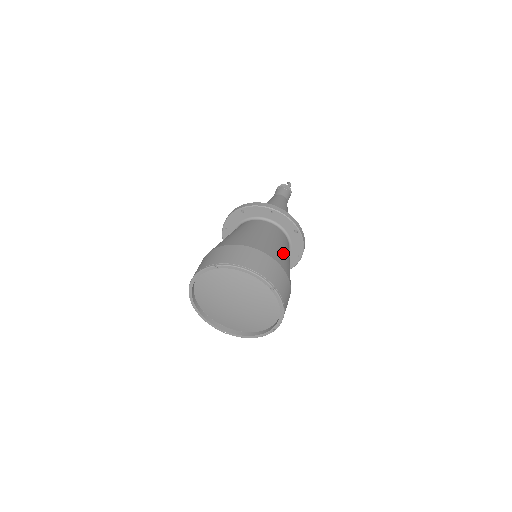
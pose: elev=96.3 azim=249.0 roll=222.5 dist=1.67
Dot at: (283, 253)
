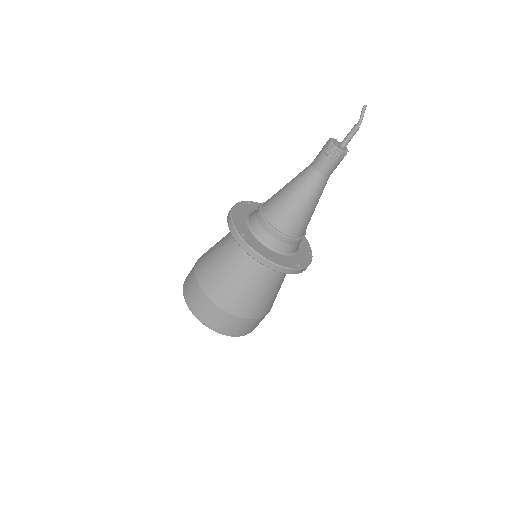
Dot at: (266, 298)
